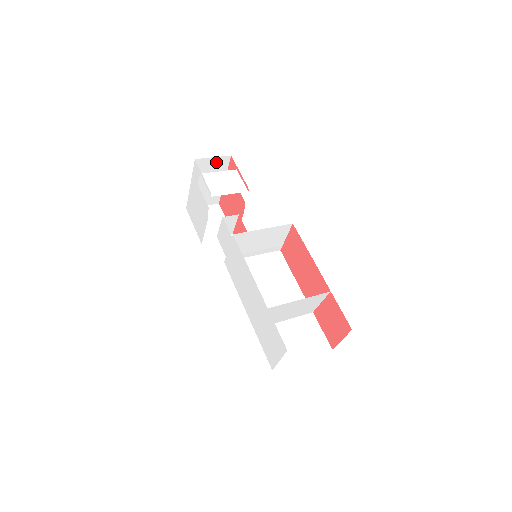
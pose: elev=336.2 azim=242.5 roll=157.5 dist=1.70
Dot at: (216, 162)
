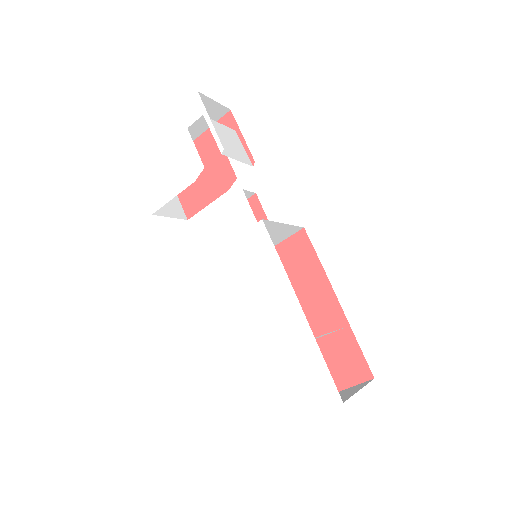
Dot at: (211, 109)
